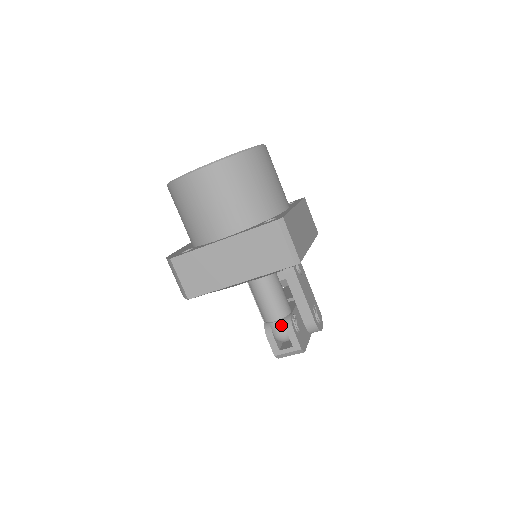
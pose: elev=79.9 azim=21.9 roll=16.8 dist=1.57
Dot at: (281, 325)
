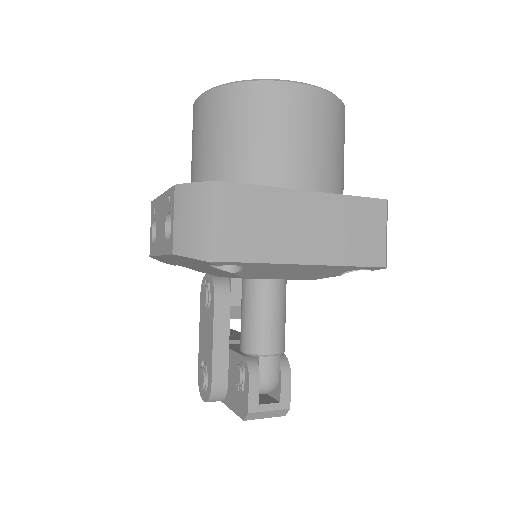
Dot at: (276, 363)
